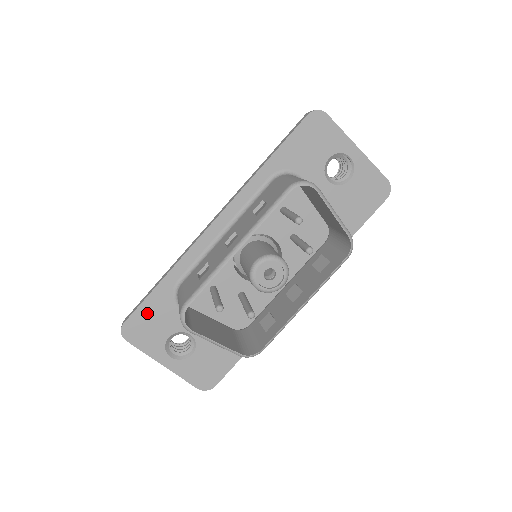
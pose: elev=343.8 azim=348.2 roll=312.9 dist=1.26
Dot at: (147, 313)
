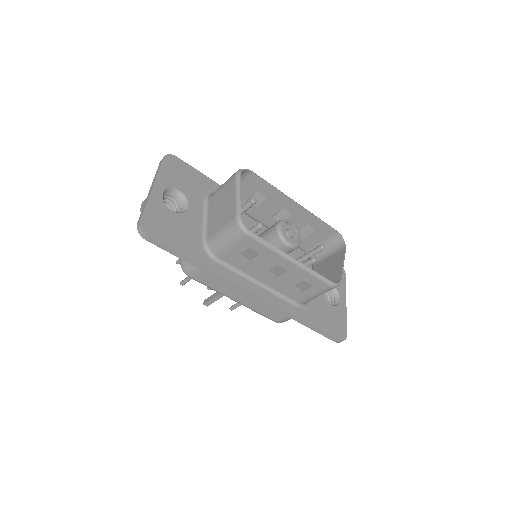
Dot at: (191, 173)
